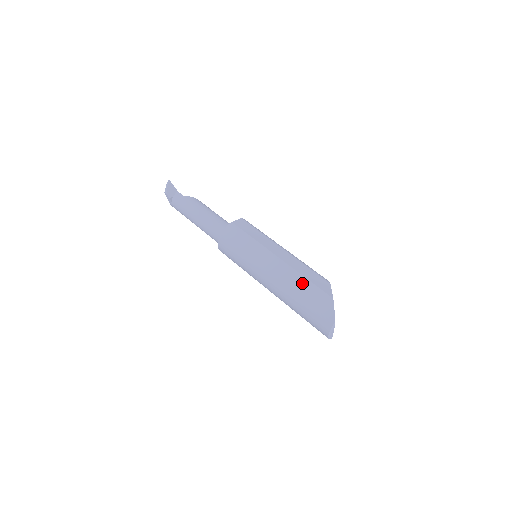
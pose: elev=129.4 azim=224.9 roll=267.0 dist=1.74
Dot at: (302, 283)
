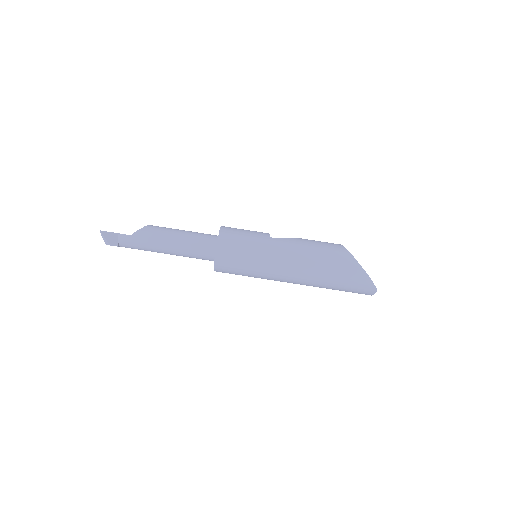
Dot at: (329, 273)
